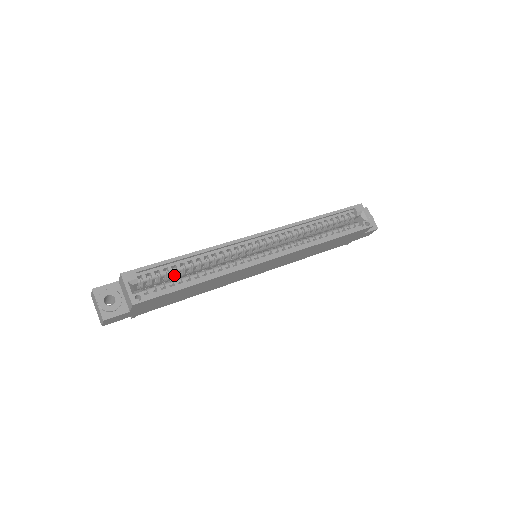
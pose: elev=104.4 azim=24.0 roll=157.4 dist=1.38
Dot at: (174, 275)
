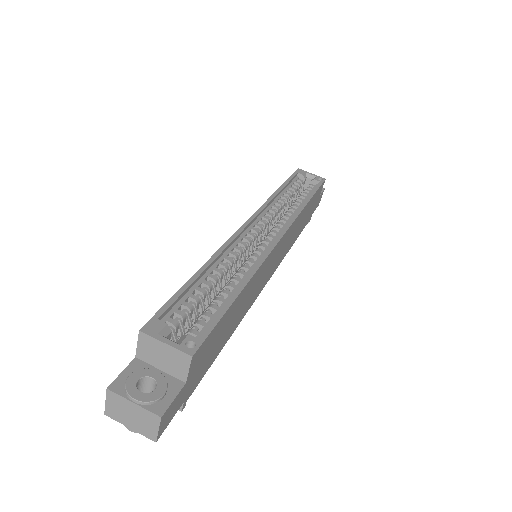
Dot at: (201, 305)
